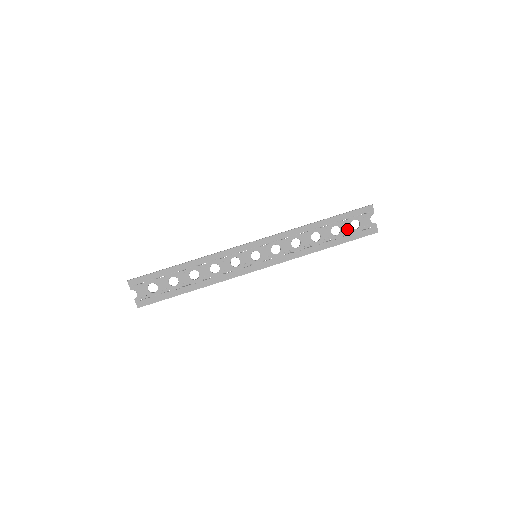
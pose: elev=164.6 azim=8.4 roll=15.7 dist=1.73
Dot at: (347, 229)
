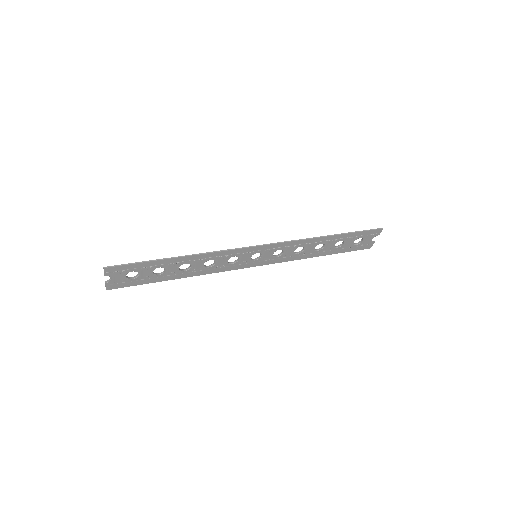
Dot at: (349, 244)
